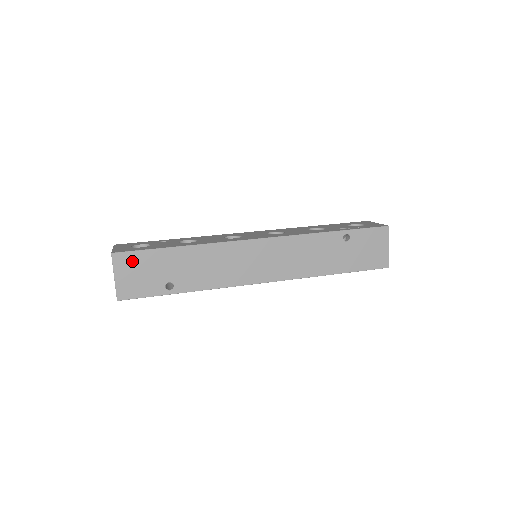
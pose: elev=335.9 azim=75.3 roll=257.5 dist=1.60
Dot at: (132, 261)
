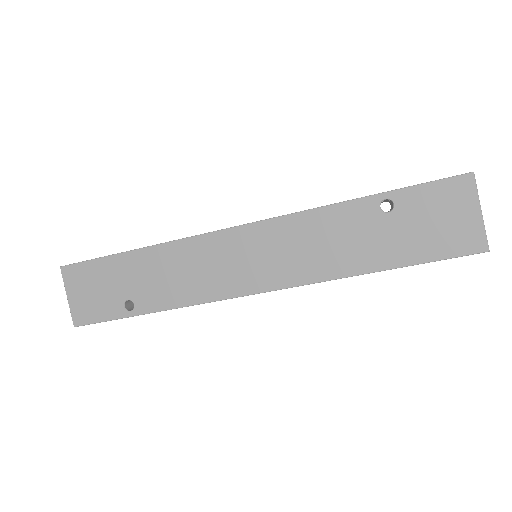
Dot at: (83, 275)
